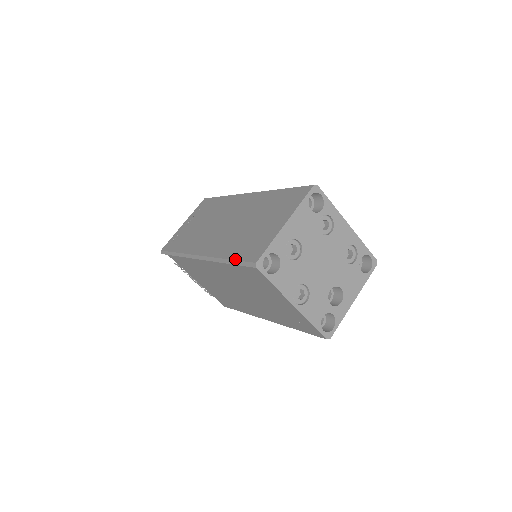
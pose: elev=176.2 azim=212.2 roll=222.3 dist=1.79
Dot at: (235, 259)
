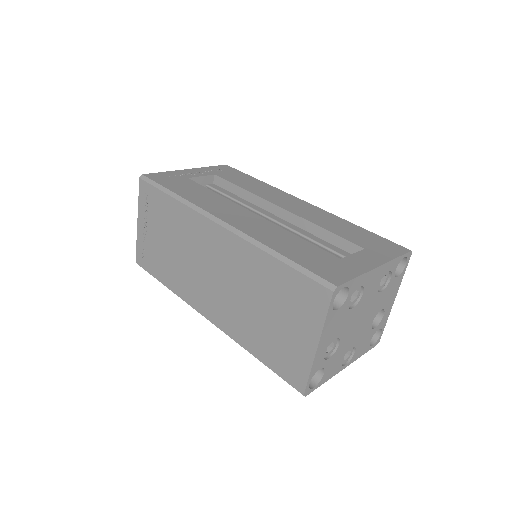
Dot at: (268, 367)
